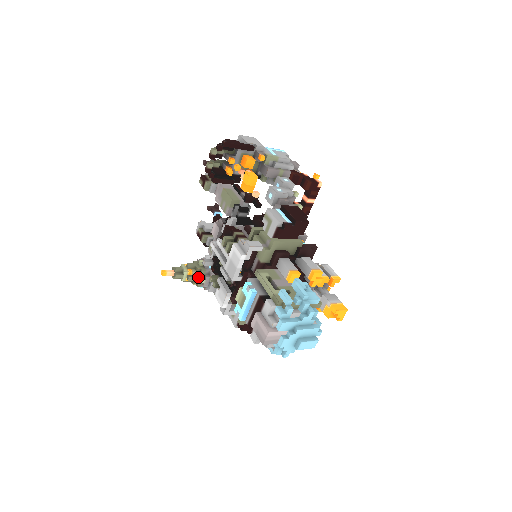
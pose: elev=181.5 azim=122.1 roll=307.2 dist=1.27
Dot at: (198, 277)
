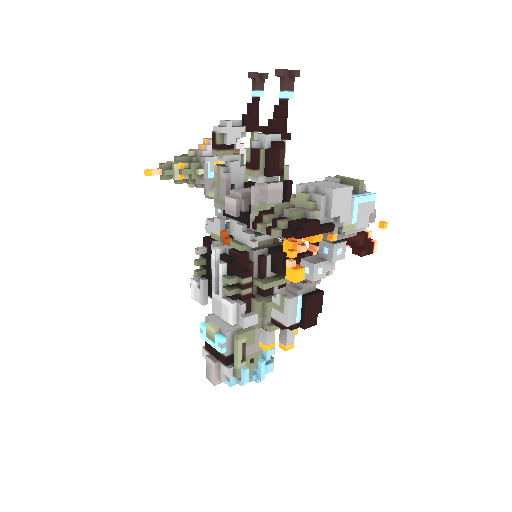
Dot at: (188, 182)
